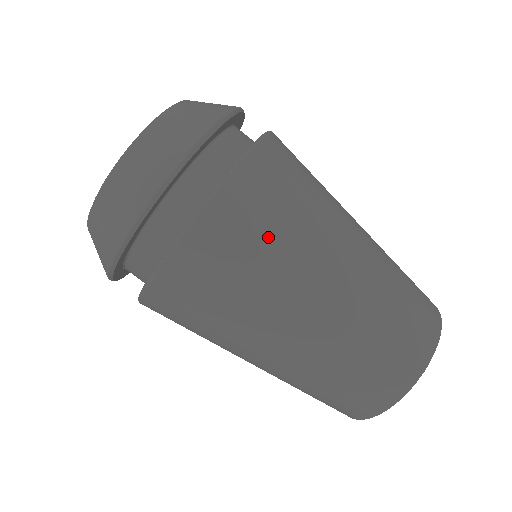
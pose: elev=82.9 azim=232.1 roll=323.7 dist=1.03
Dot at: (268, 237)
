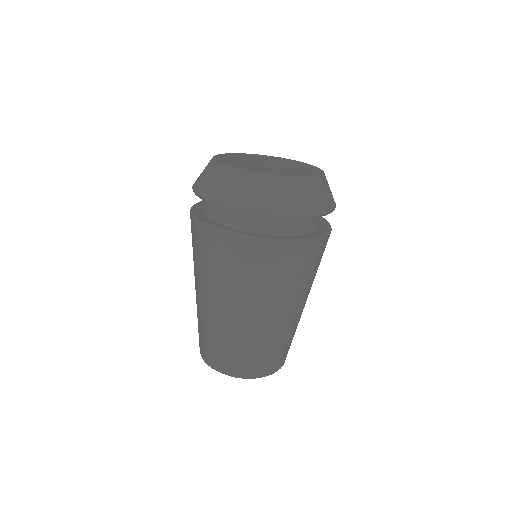
Dot at: (217, 267)
